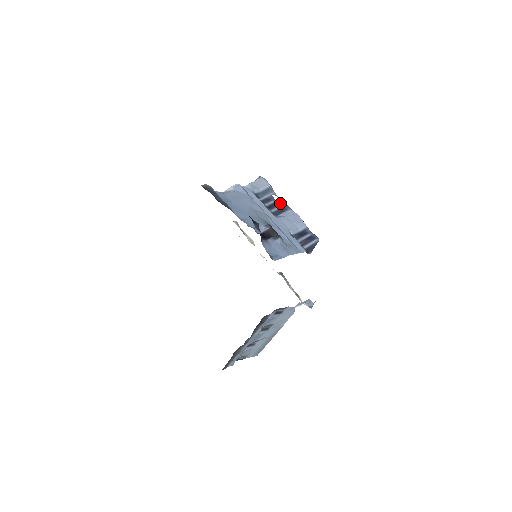
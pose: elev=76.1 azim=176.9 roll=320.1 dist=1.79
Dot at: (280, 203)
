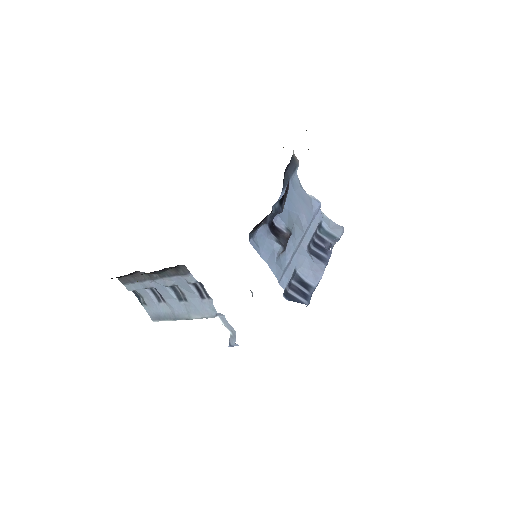
Dot at: (326, 253)
